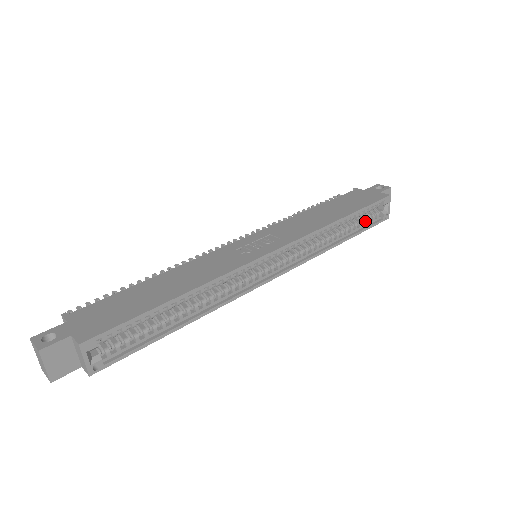
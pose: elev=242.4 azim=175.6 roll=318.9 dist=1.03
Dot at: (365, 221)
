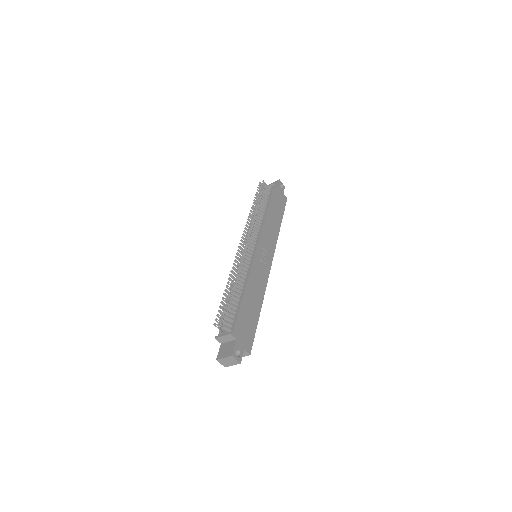
Dot at: occluded
